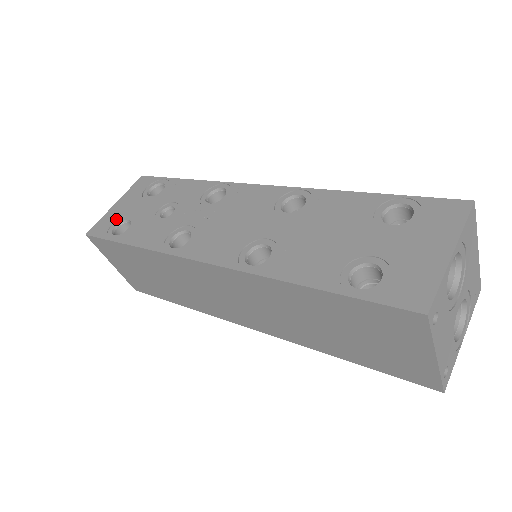
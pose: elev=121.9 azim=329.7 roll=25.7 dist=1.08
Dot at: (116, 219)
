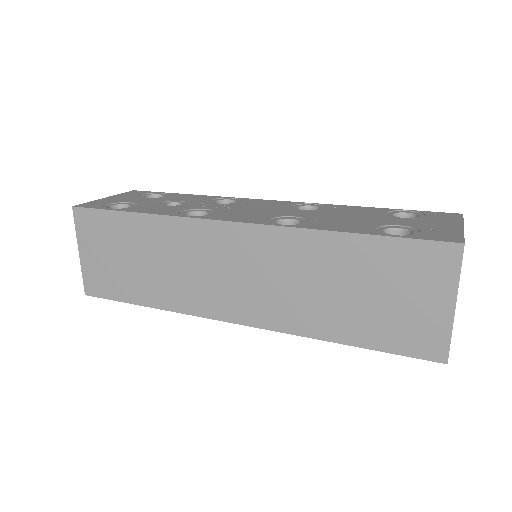
Dot at: (111, 202)
